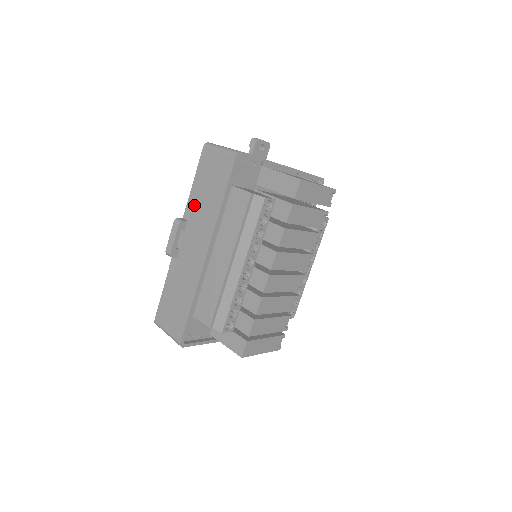
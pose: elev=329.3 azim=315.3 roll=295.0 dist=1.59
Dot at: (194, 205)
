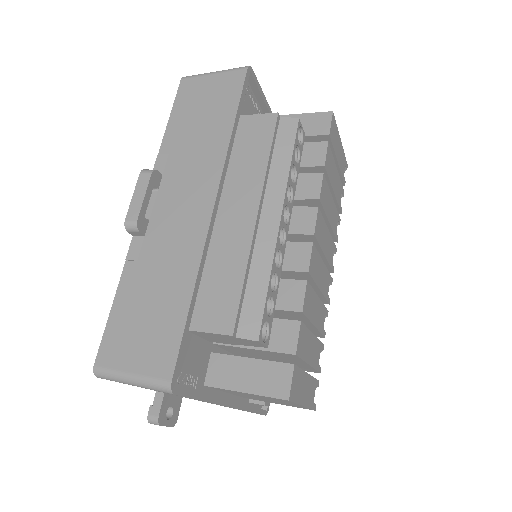
Dot at: (174, 150)
